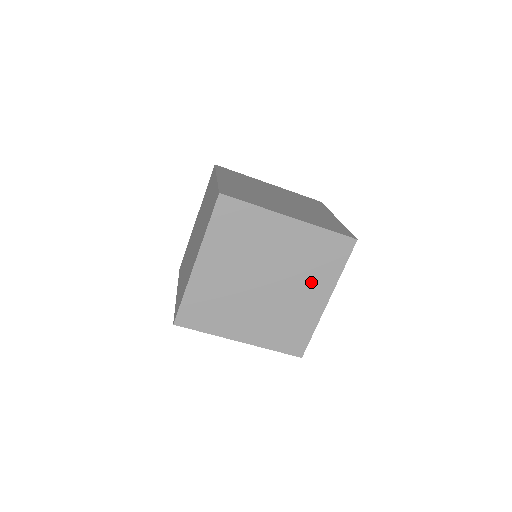
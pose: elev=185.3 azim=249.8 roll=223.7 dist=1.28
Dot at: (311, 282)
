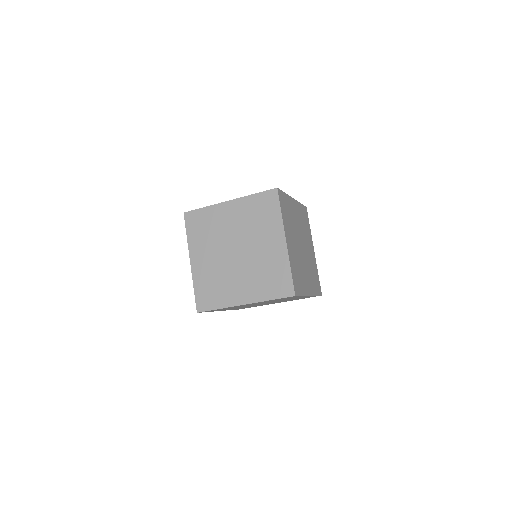
Dot at: (266, 234)
